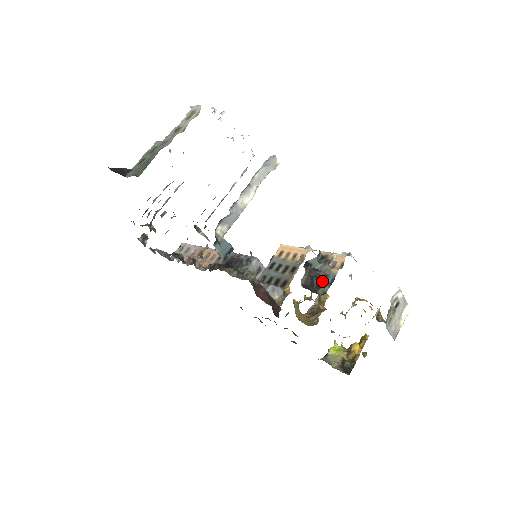
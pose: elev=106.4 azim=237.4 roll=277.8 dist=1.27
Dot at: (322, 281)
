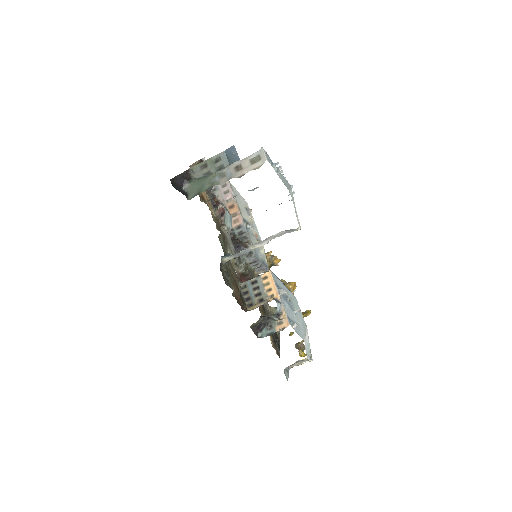
Dot at: (266, 329)
